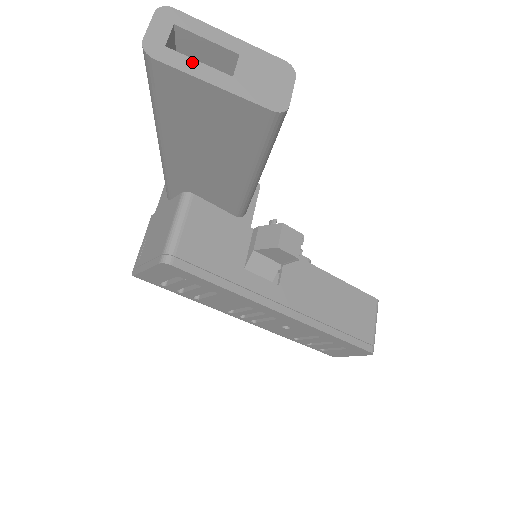
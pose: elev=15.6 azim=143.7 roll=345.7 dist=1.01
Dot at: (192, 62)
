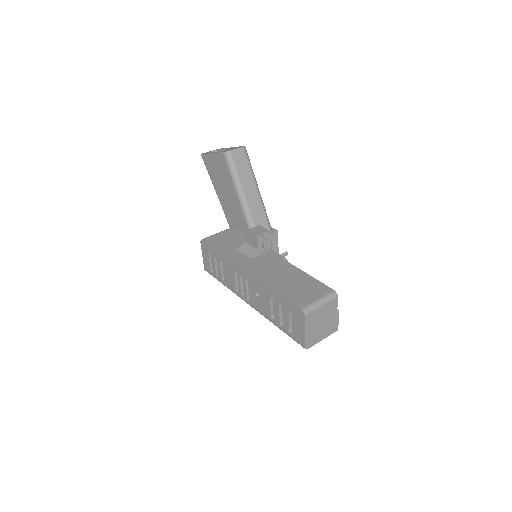
Dot at: (211, 152)
